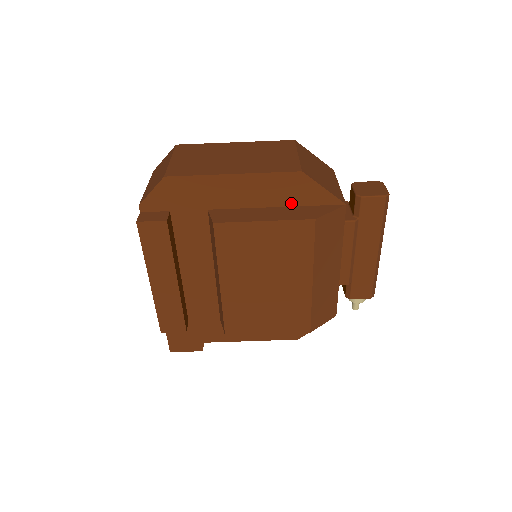
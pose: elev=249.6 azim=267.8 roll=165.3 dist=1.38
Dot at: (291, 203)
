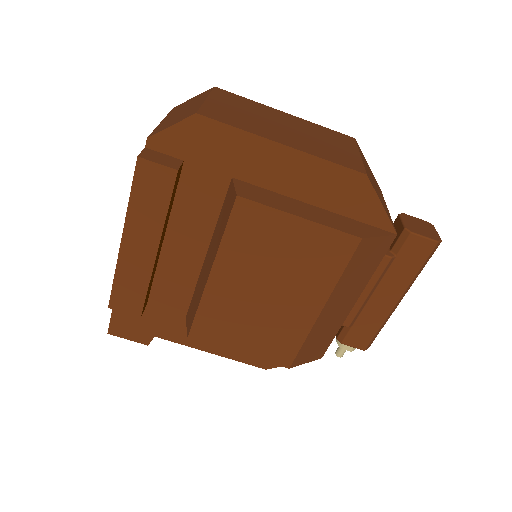
Dot at: (335, 208)
